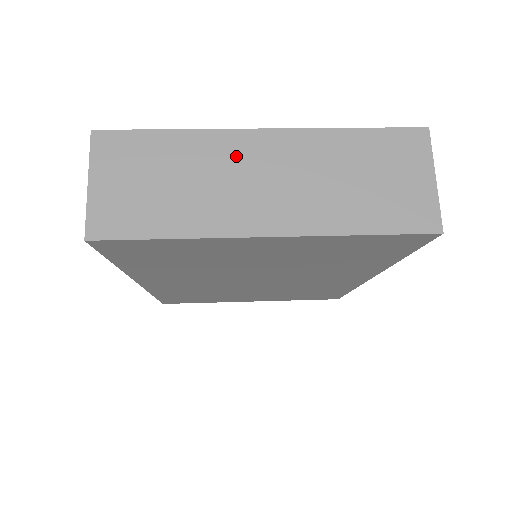
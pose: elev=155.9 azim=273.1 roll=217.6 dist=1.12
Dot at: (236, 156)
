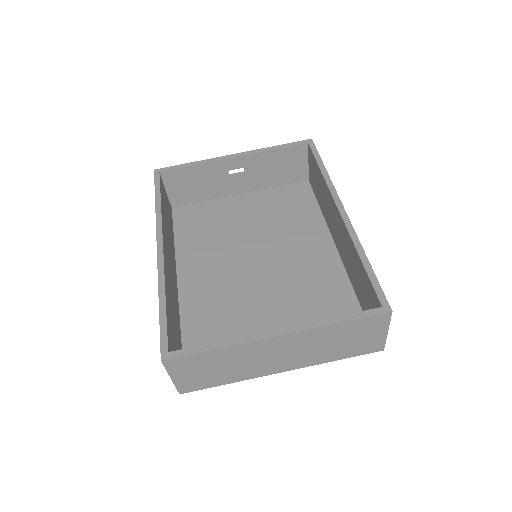
Dot at: (261, 350)
